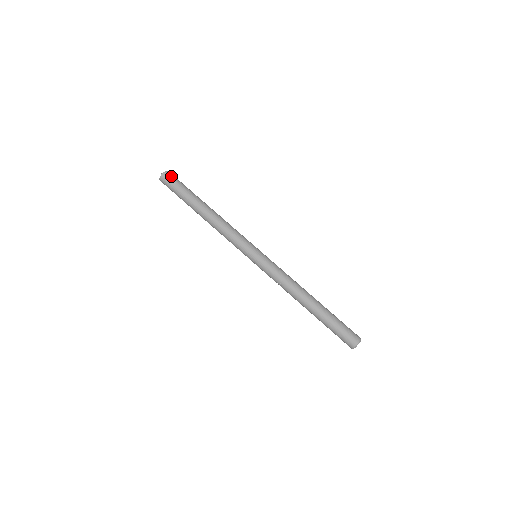
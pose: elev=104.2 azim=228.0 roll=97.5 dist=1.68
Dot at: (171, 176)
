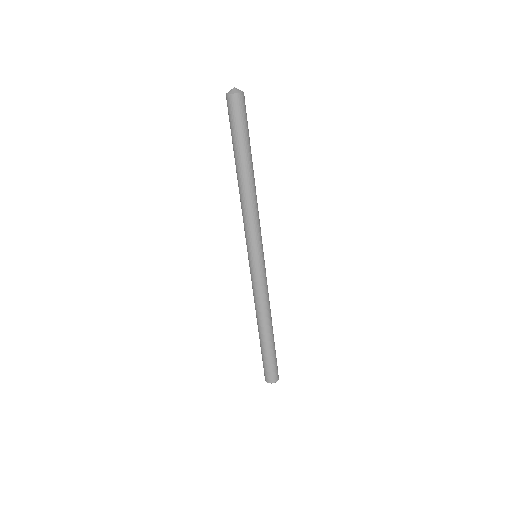
Dot at: (234, 106)
